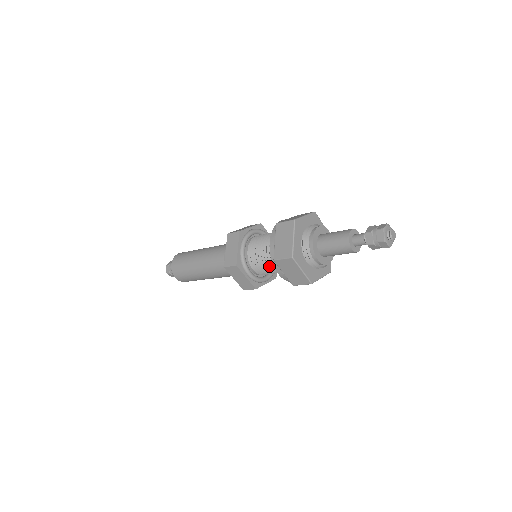
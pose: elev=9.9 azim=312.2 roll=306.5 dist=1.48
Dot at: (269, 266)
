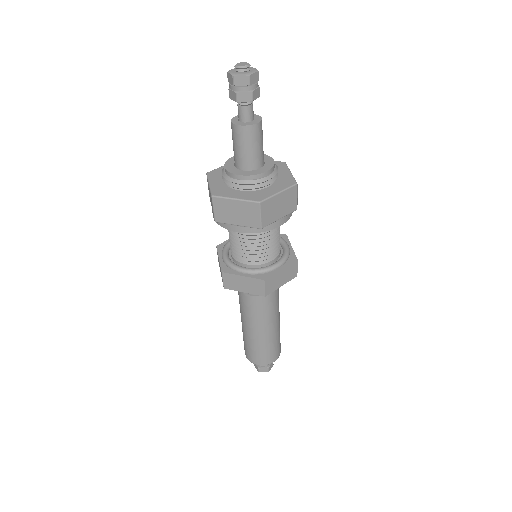
Dot at: occluded
